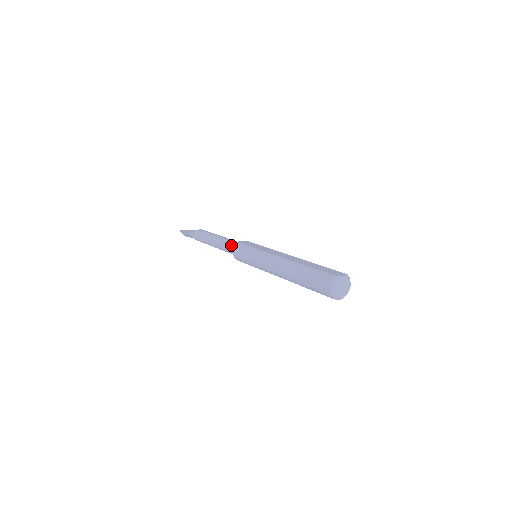
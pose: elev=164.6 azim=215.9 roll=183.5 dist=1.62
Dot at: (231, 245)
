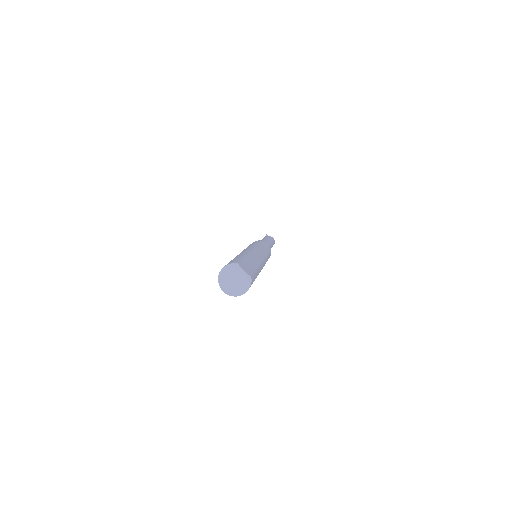
Dot at: occluded
